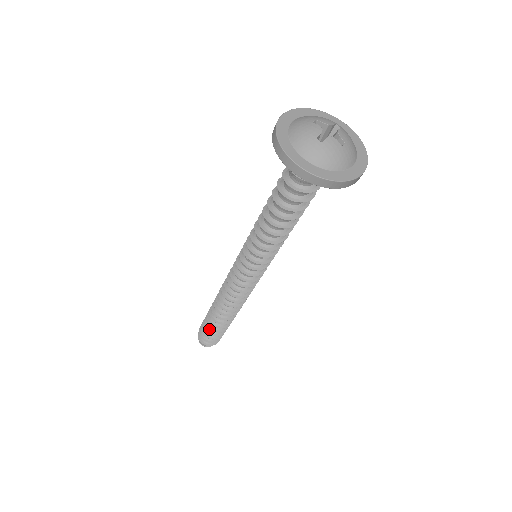
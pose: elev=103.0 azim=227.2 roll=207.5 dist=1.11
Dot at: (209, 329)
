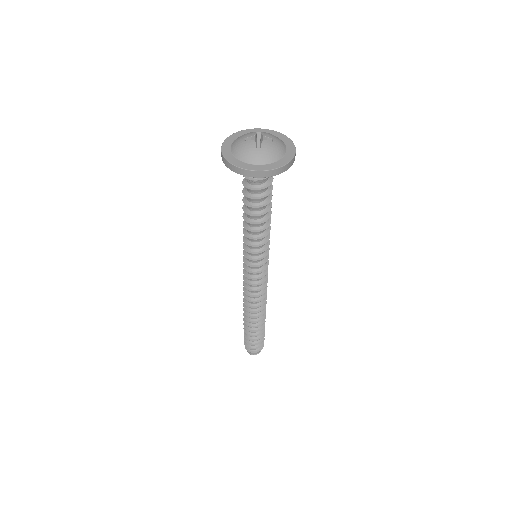
Dot at: (253, 337)
